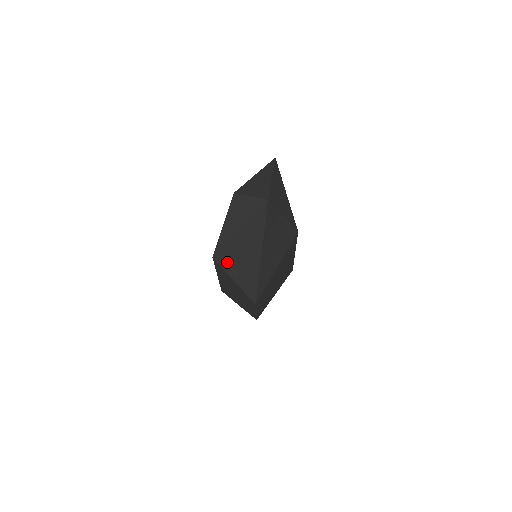
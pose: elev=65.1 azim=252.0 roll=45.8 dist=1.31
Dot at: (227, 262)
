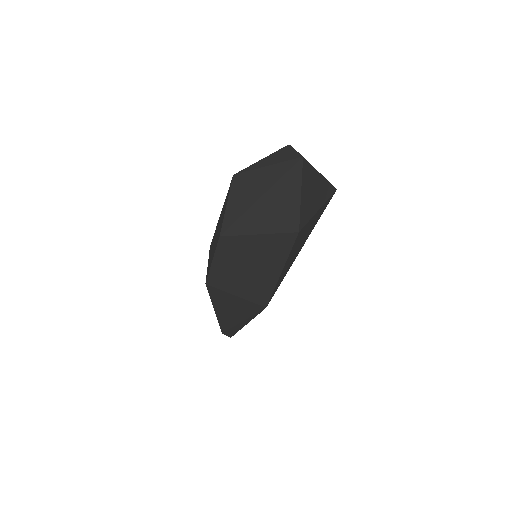
Dot at: (237, 186)
